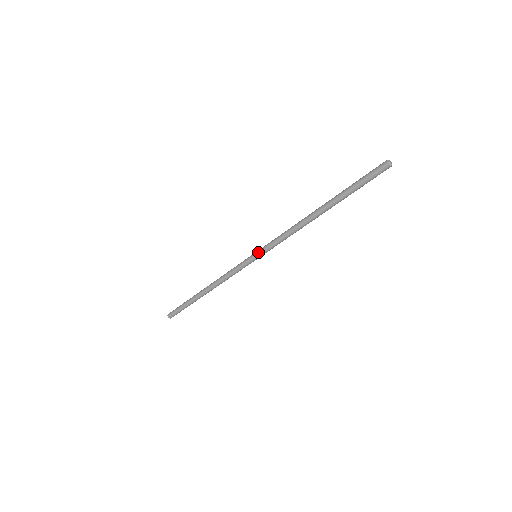
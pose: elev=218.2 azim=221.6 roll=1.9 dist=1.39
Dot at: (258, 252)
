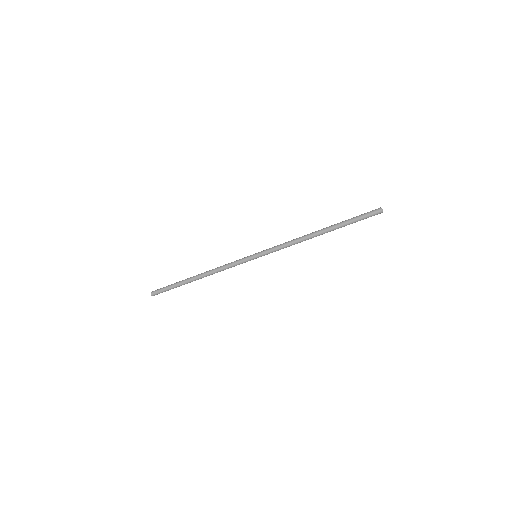
Dot at: (260, 252)
